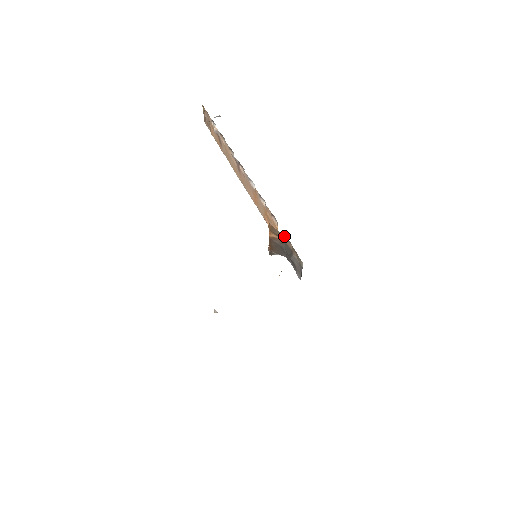
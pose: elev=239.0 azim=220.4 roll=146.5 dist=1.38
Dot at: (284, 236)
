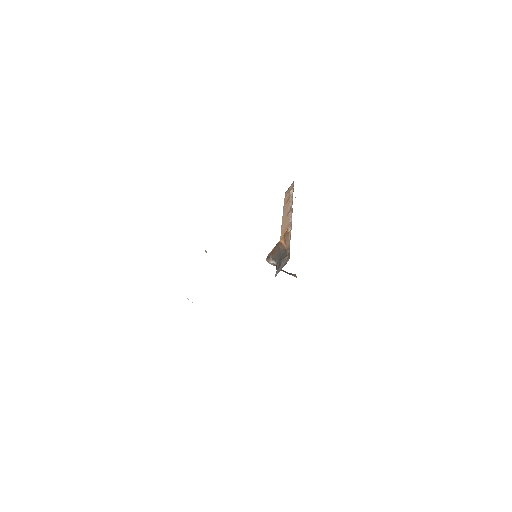
Dot at: (289, 244)
